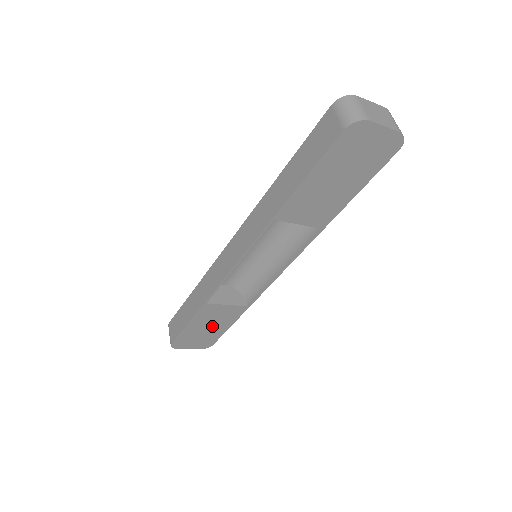
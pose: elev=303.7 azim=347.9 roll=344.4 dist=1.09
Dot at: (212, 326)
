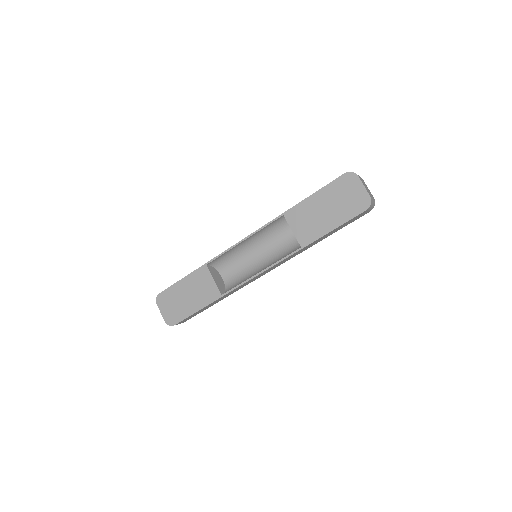
Dot at: (191, 298)
